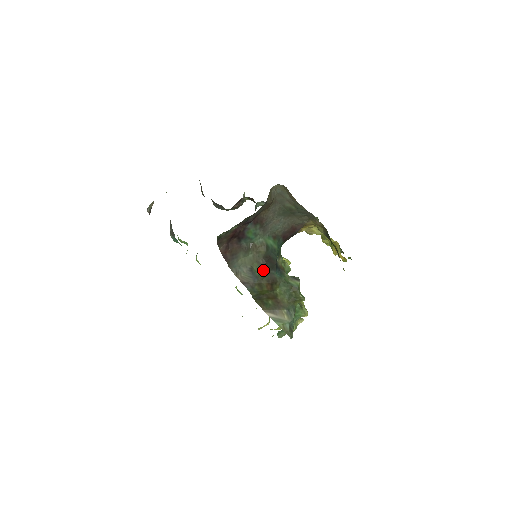
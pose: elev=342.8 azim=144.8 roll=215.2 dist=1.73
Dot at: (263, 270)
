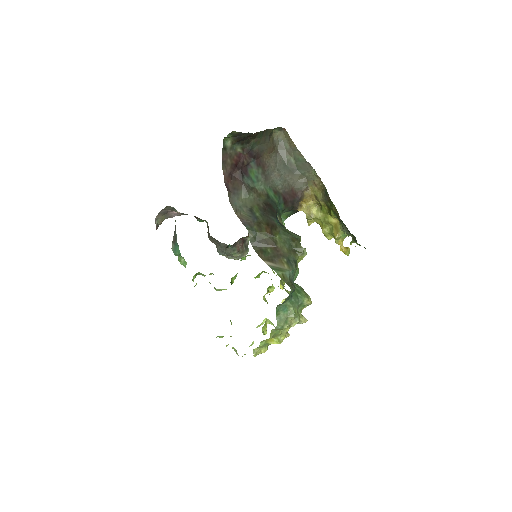
Dot at: (263, 213)
